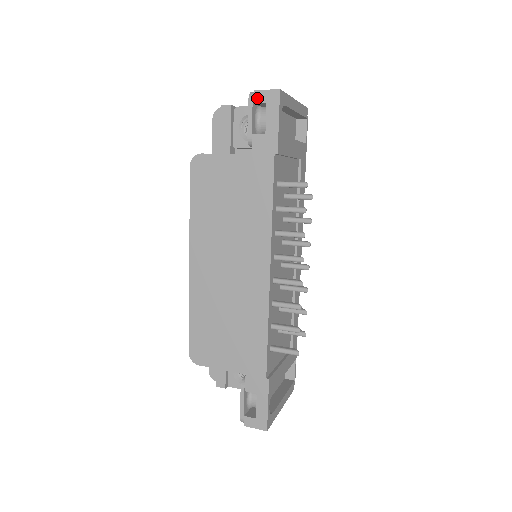
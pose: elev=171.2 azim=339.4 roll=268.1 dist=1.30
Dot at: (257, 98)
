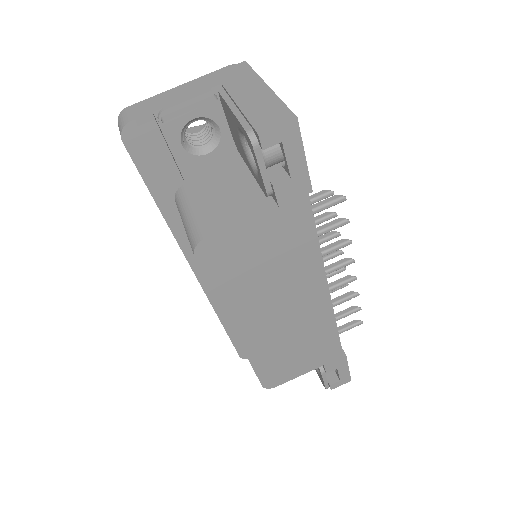
Dot at: (266, 142)
